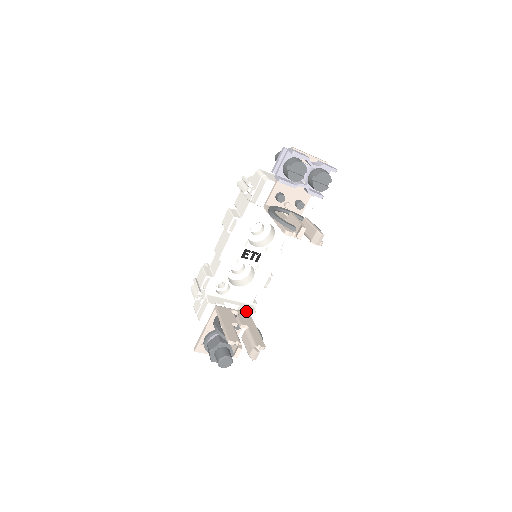
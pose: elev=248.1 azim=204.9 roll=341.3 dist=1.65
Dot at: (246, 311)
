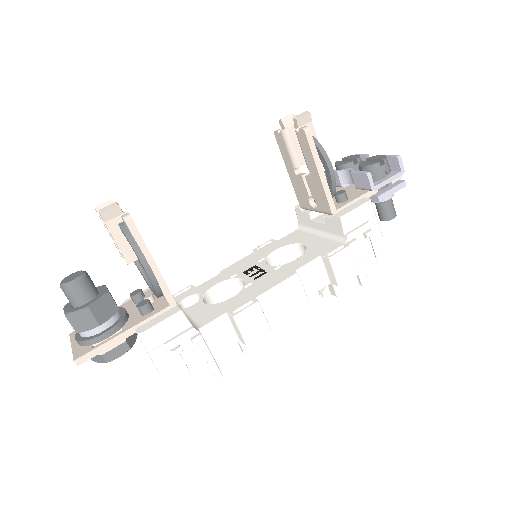
Dot at: occluded
